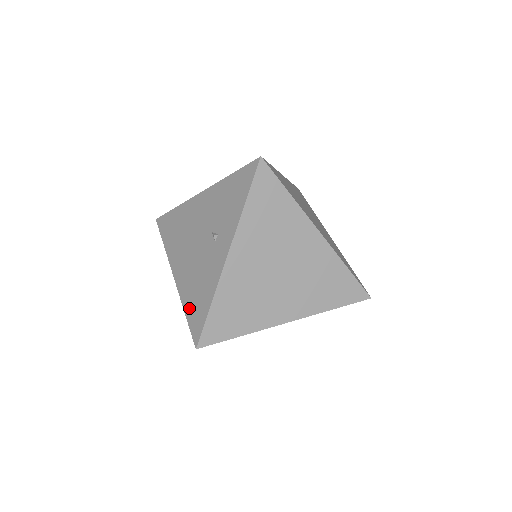
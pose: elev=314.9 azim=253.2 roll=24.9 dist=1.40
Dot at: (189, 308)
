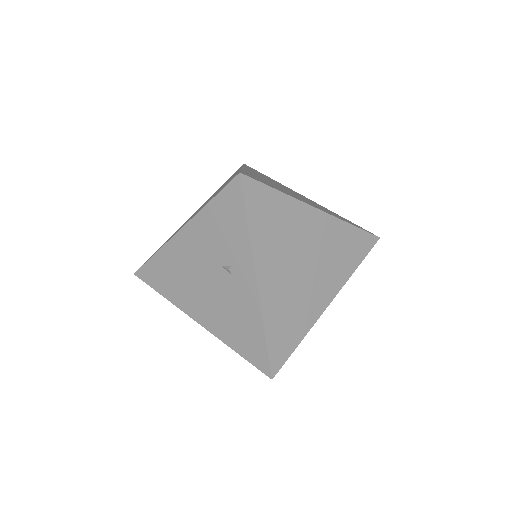
Dot at: (239, 346)
